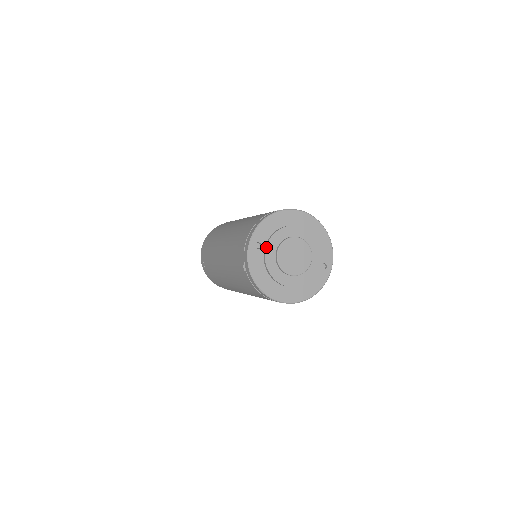
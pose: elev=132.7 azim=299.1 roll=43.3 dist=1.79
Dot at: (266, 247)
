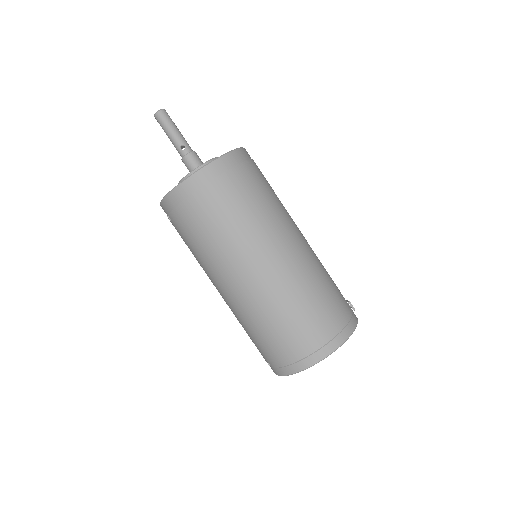
Dot at: occluded
